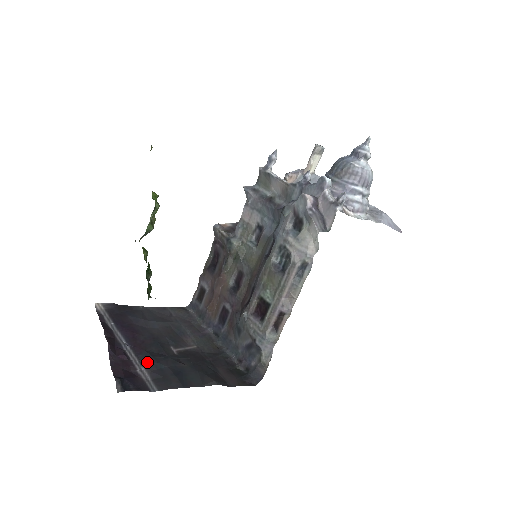
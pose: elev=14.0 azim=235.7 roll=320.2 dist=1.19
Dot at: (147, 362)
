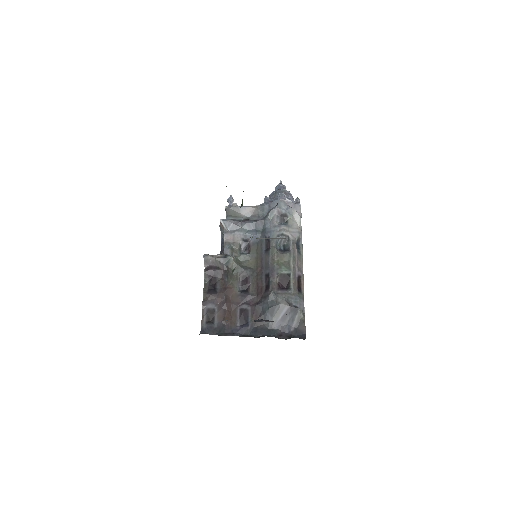
Dot at: (261, 319)
